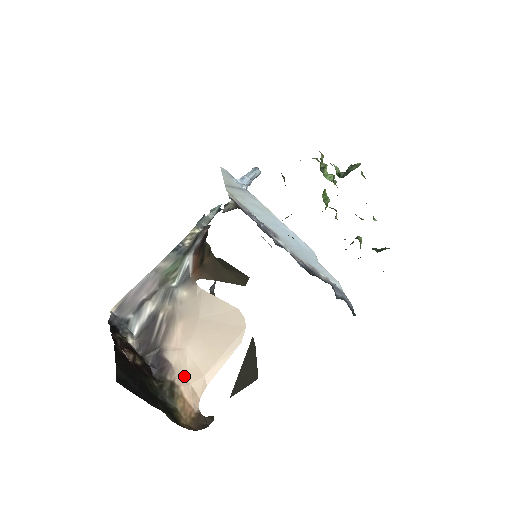
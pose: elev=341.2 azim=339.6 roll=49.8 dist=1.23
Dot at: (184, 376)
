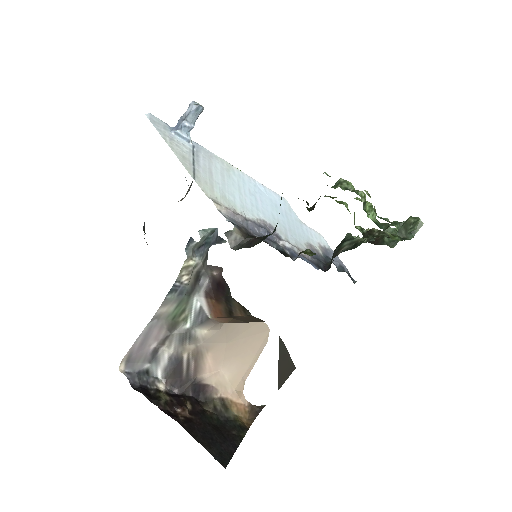
Dot at: (227, 388)
